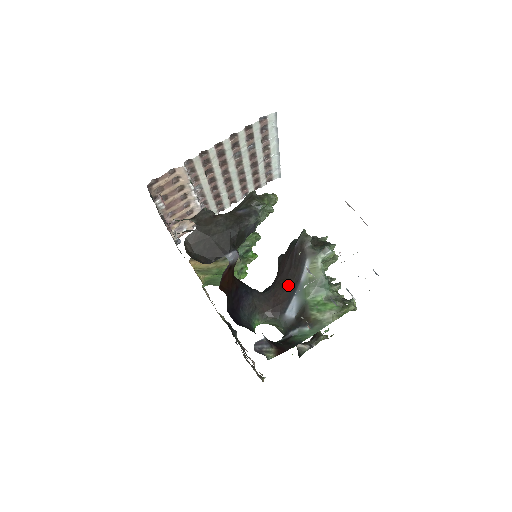
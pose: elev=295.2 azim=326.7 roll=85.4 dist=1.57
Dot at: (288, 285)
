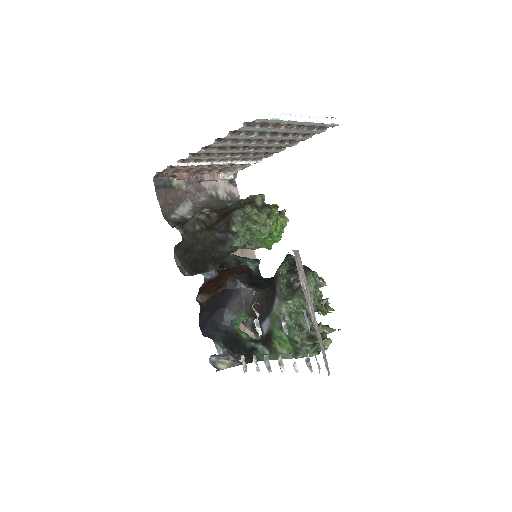
Dot at: (267, 303)
